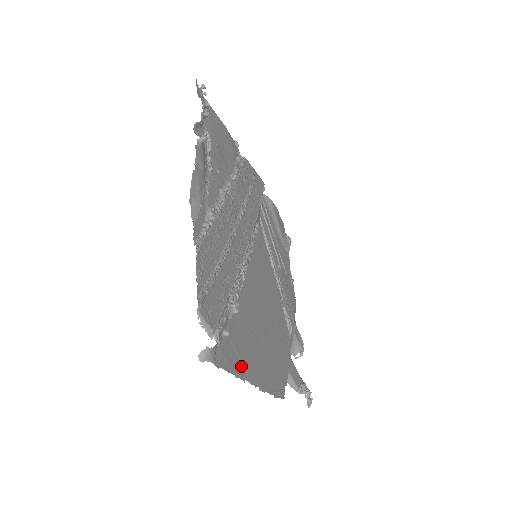
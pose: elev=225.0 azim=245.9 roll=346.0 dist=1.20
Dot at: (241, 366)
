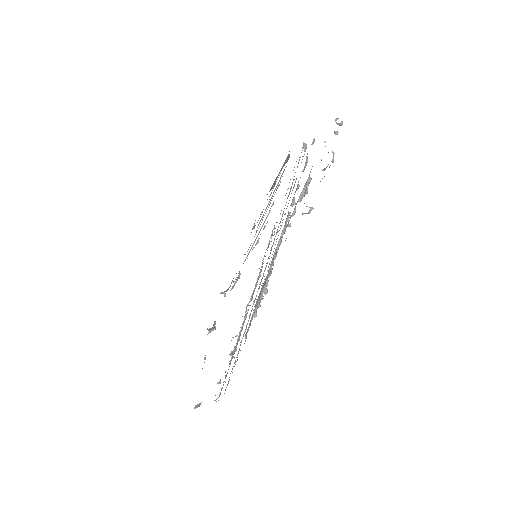
Dot at: occluded
